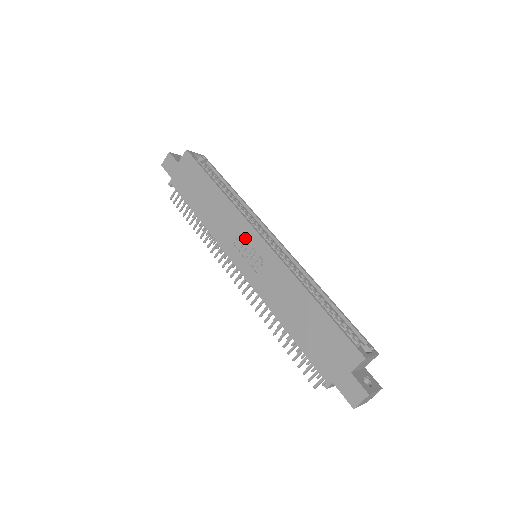
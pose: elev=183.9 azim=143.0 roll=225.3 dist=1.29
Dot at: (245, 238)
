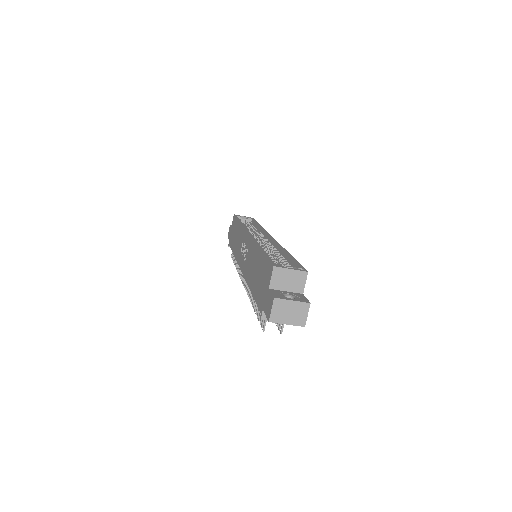
Dot at: (244, 243)
